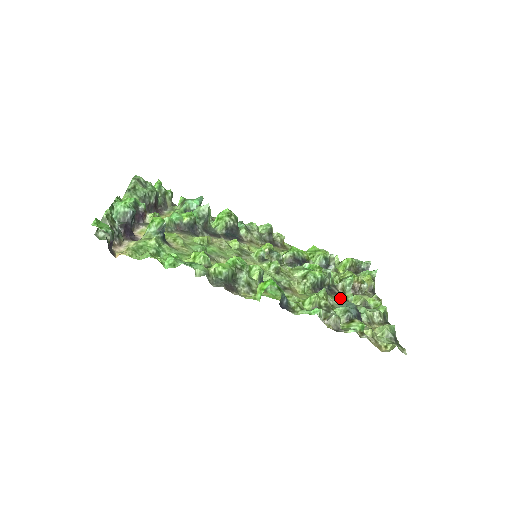
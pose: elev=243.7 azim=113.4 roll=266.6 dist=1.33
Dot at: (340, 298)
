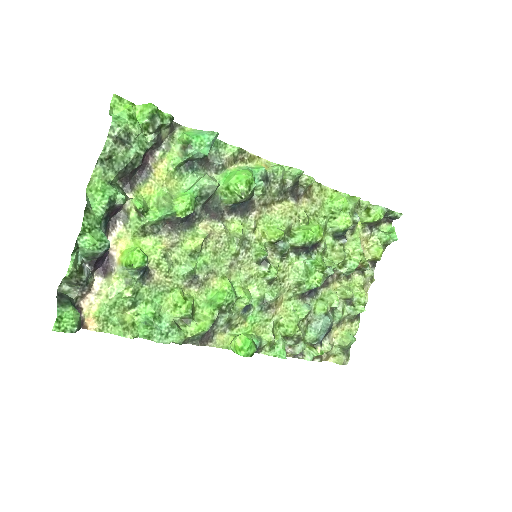
Dot at: (321, 313)
